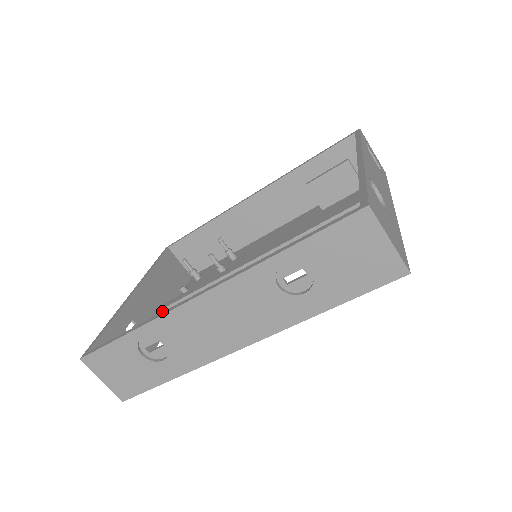
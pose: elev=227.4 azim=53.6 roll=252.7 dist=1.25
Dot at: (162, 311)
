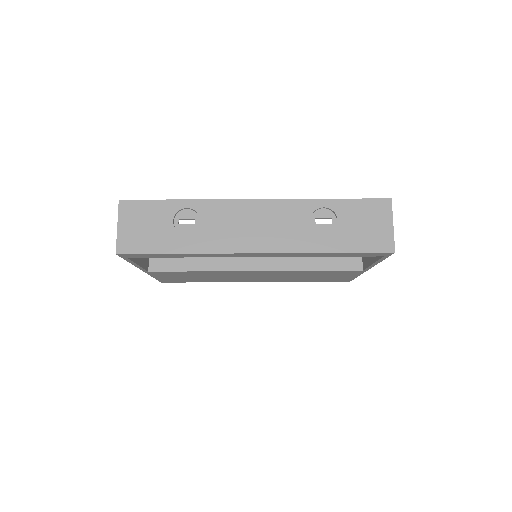
Dot at: occluded
